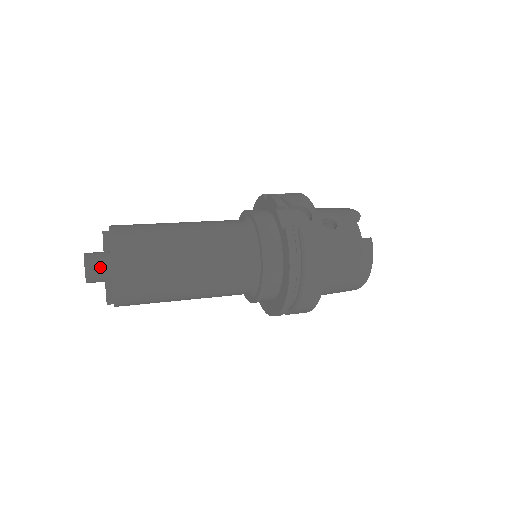
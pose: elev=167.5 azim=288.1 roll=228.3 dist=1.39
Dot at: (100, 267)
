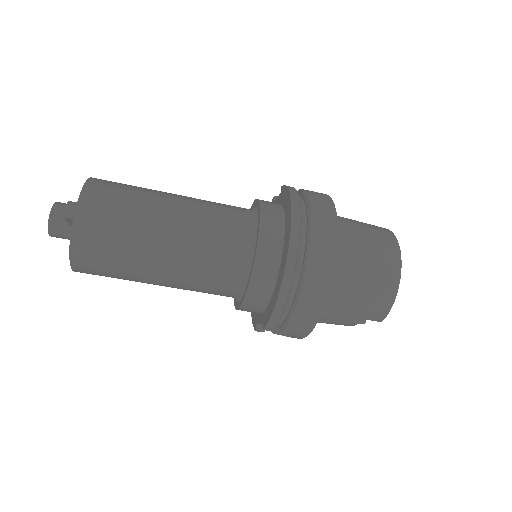
Dot at: occluded
